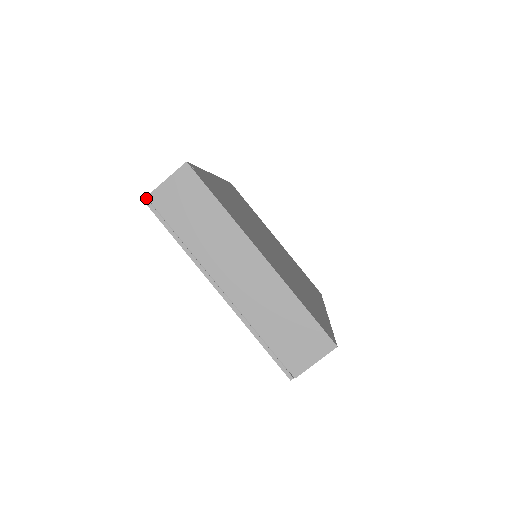
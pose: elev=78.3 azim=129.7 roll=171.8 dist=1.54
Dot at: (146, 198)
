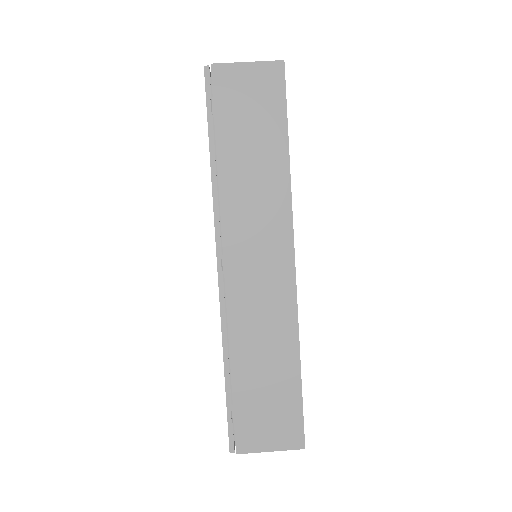
Dot at: occluded
